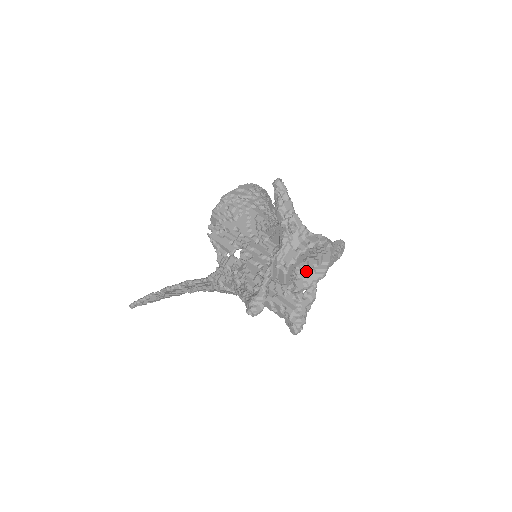
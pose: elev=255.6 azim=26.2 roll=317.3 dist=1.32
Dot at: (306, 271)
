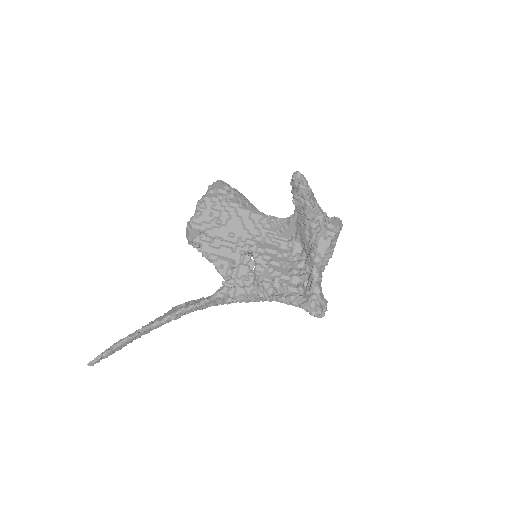
Dot at: occluded
